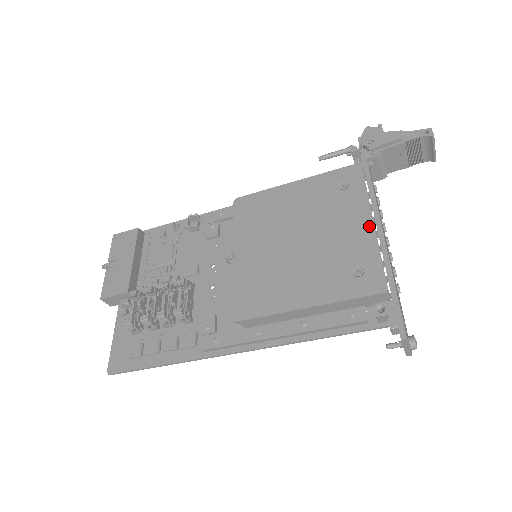
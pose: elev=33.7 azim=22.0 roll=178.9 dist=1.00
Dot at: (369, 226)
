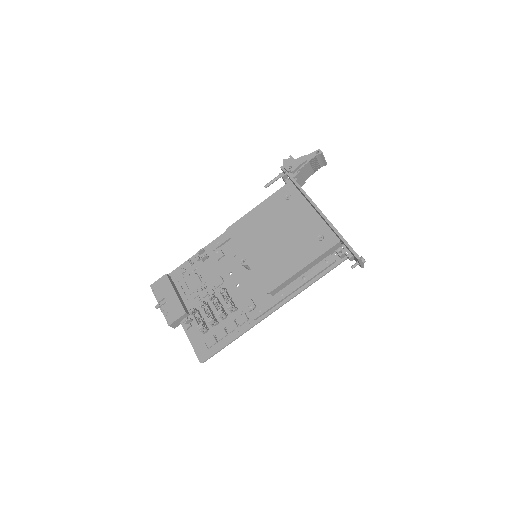
Dot at: (314, 213)
